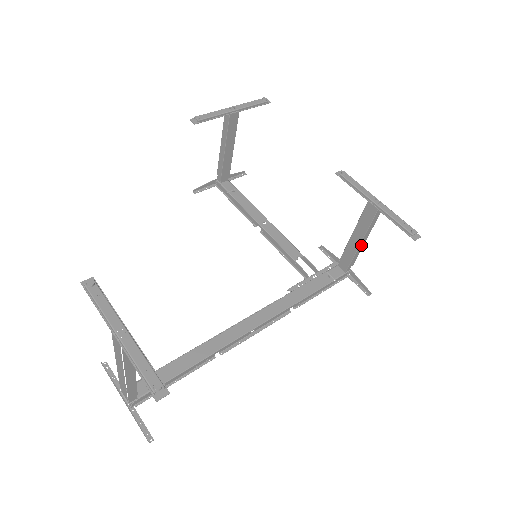
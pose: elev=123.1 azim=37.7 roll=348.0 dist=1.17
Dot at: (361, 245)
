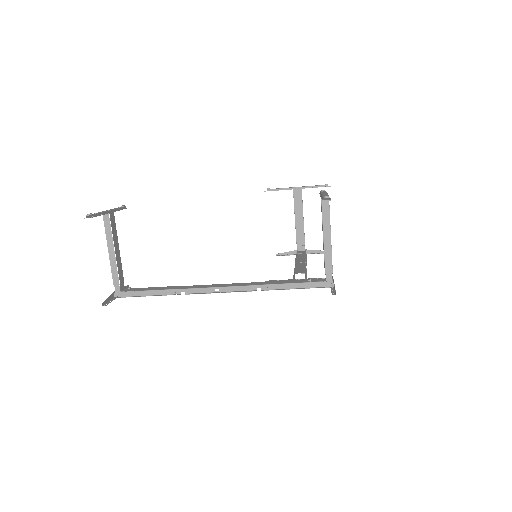
Dot at: (327, 243)
